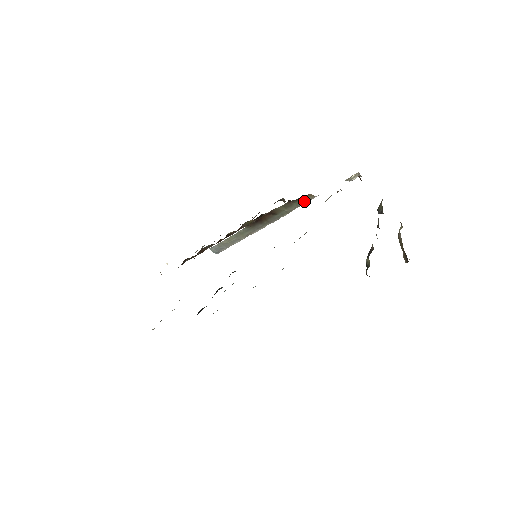
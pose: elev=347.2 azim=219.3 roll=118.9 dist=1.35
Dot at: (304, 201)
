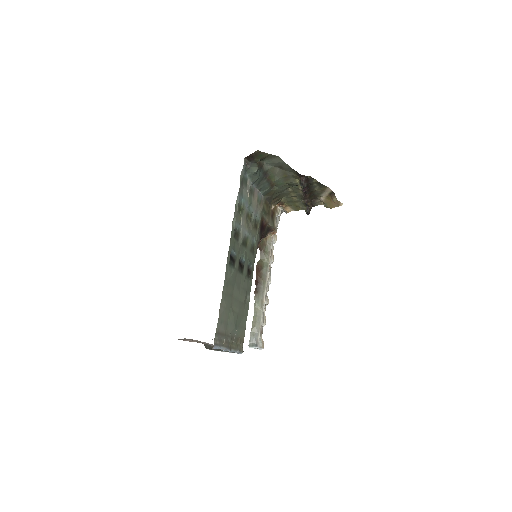
Dot at: (269, 245)
